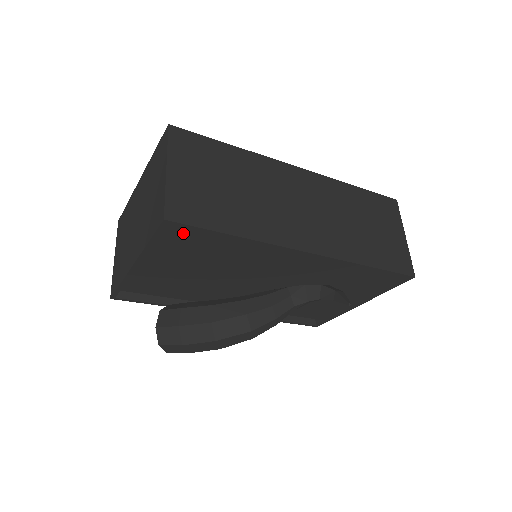
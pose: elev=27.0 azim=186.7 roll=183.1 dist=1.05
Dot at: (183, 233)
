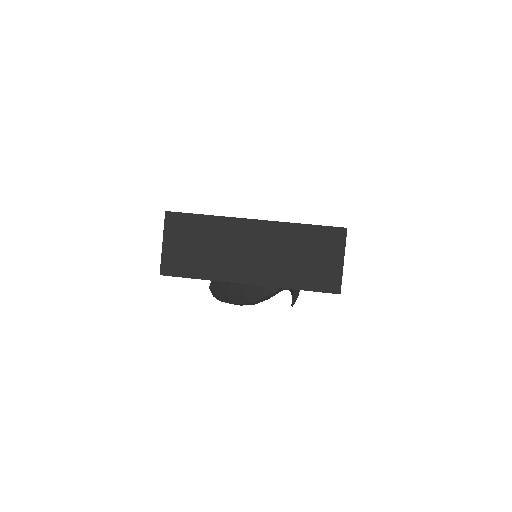
Dot at: occluded
